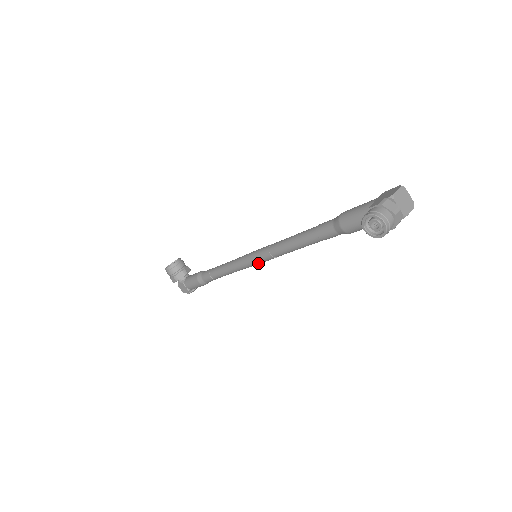
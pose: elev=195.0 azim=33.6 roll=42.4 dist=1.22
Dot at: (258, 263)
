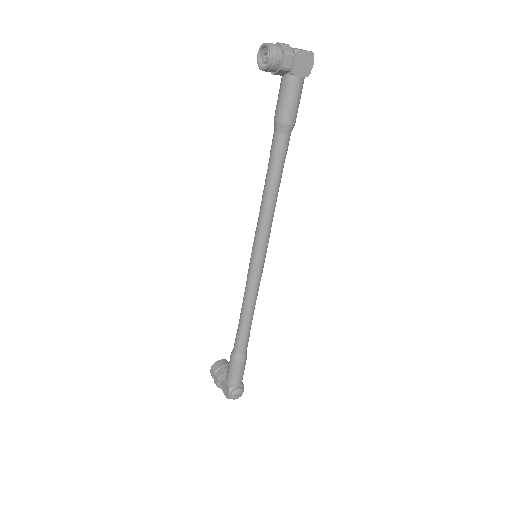
Dot at: (256, 259)
